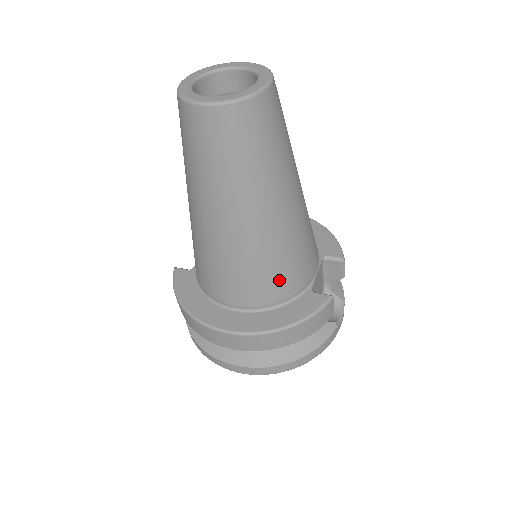
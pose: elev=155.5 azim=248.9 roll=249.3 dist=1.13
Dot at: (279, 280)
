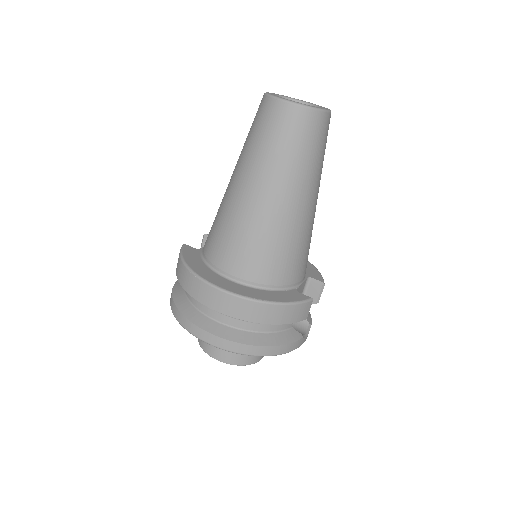
Dot at: (278, 264)
